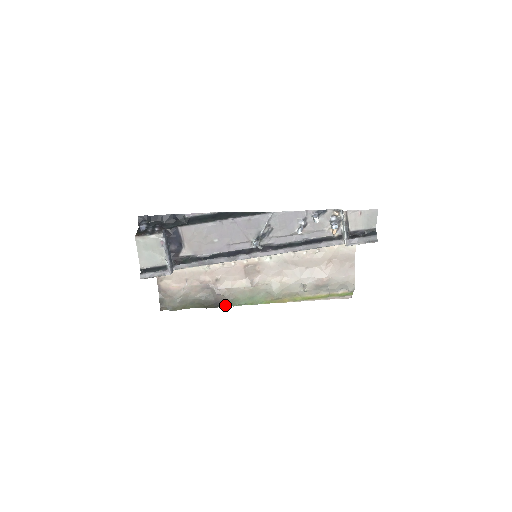
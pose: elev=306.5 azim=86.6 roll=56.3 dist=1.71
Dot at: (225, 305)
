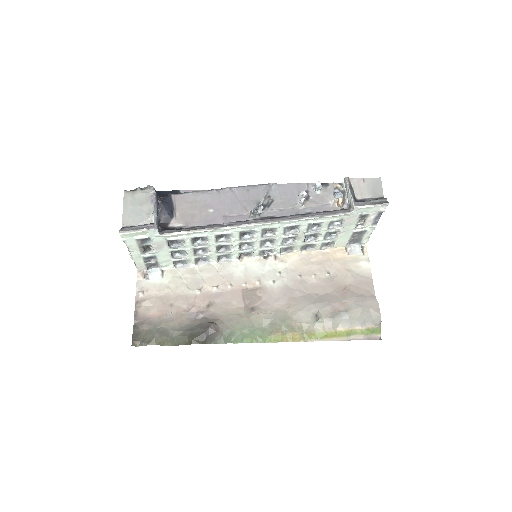
Dot at: (217, 341)
